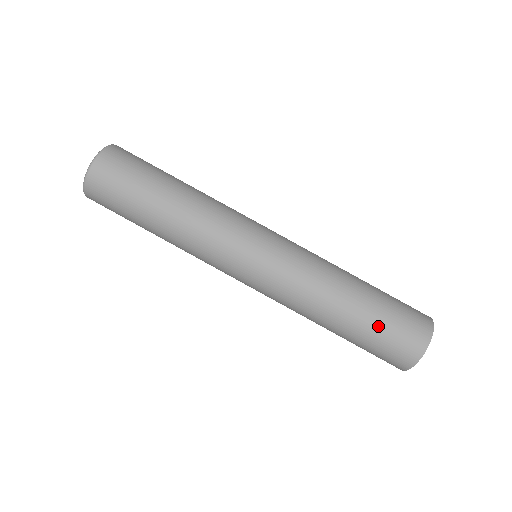
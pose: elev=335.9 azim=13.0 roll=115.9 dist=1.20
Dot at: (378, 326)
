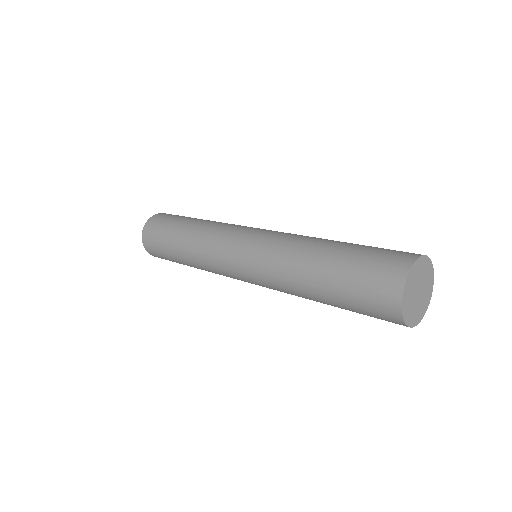
Dot at: (346, 294)
